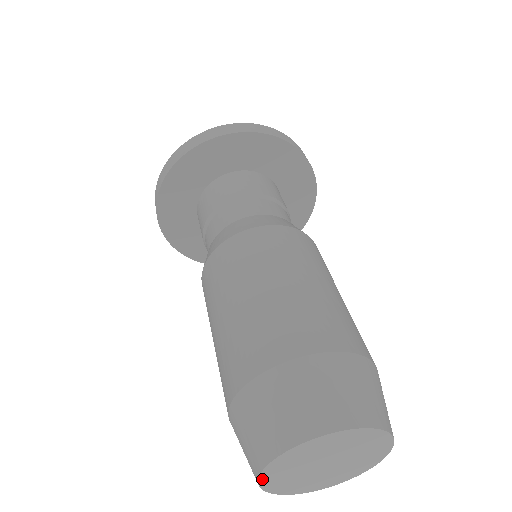
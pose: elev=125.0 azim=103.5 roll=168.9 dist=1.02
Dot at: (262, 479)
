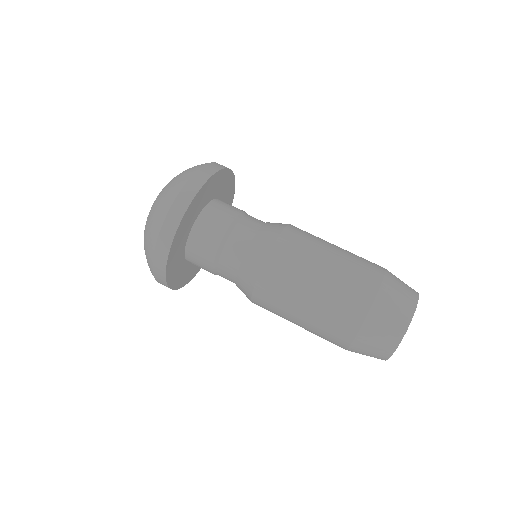
Dot at: occluded
